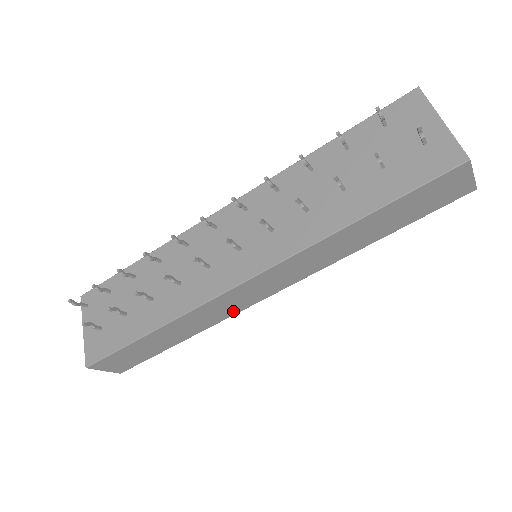
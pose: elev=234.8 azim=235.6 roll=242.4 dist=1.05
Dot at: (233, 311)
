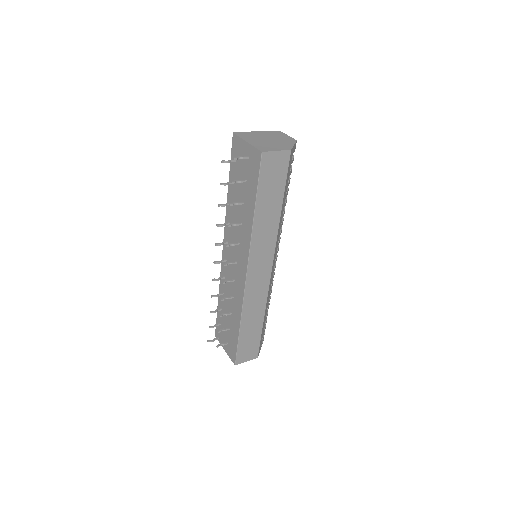
Dot at: (265, 290)
